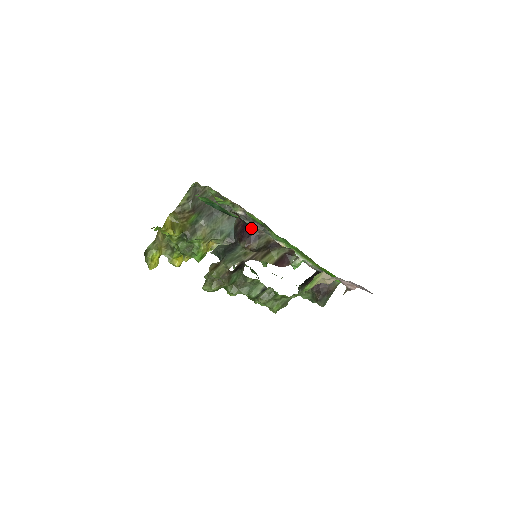
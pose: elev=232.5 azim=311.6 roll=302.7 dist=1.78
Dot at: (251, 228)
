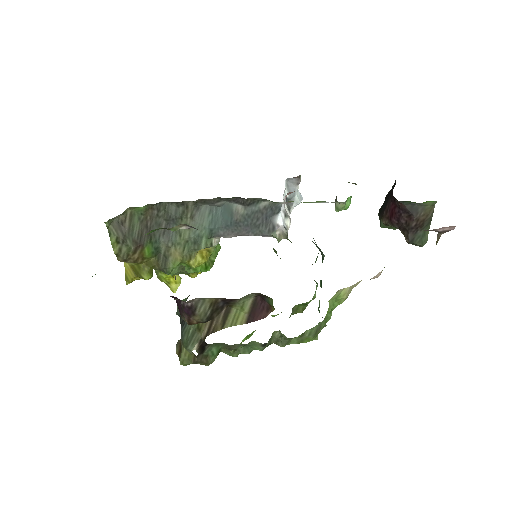
Dot at: (177, 298)
